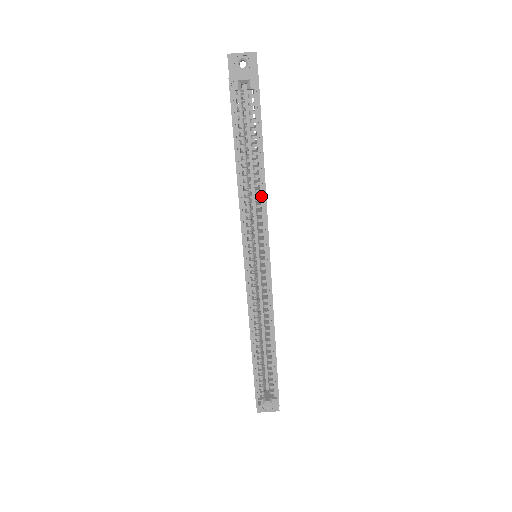
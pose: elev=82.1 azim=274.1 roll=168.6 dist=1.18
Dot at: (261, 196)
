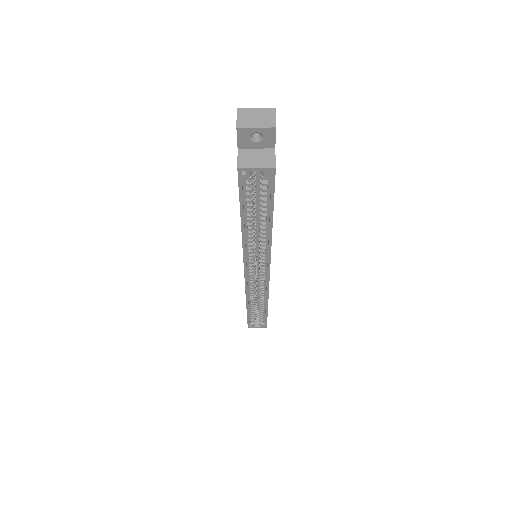
Dot at: (266, 240)
